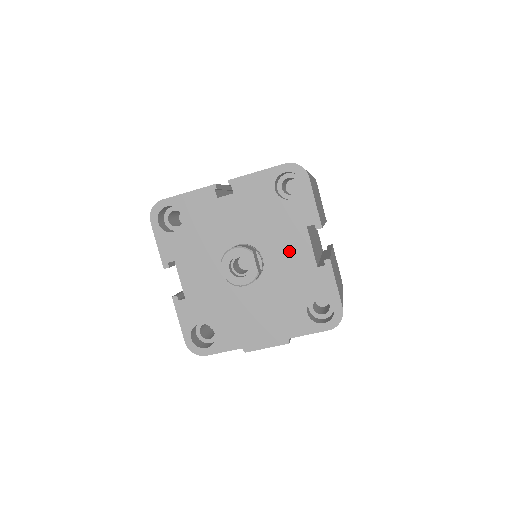
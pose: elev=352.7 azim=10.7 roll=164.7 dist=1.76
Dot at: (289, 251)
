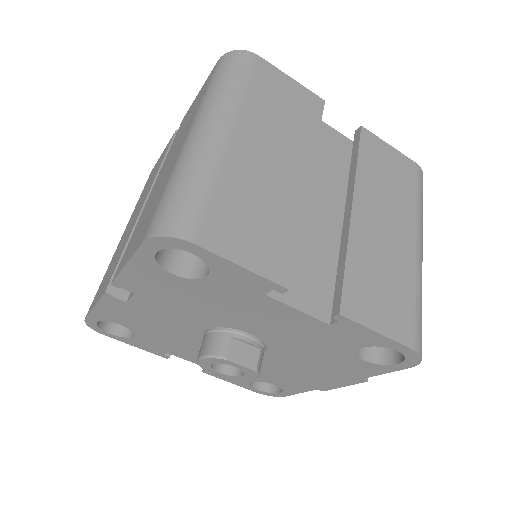
Dot at: (272, 321)
